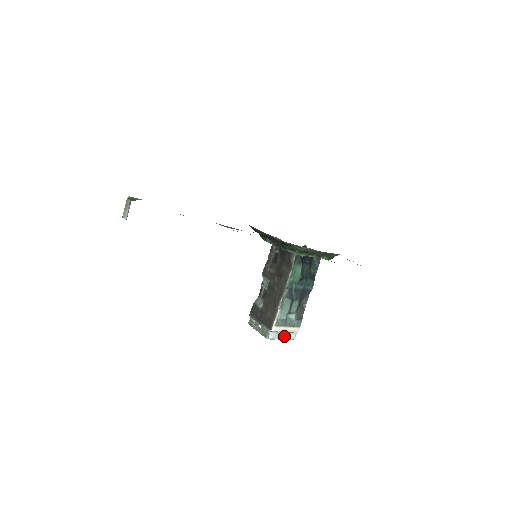
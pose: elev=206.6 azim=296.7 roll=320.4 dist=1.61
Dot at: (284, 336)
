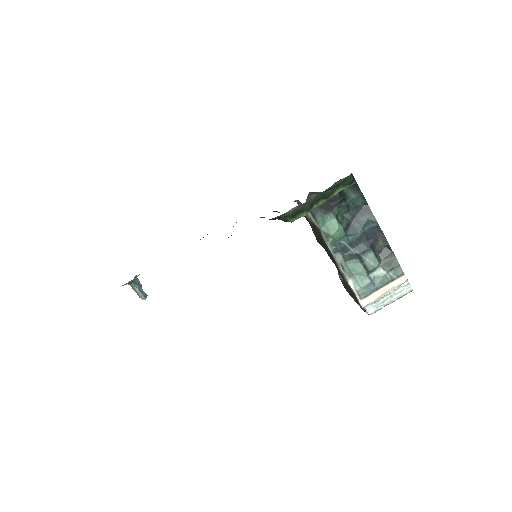
Dot at: (391, 297)
